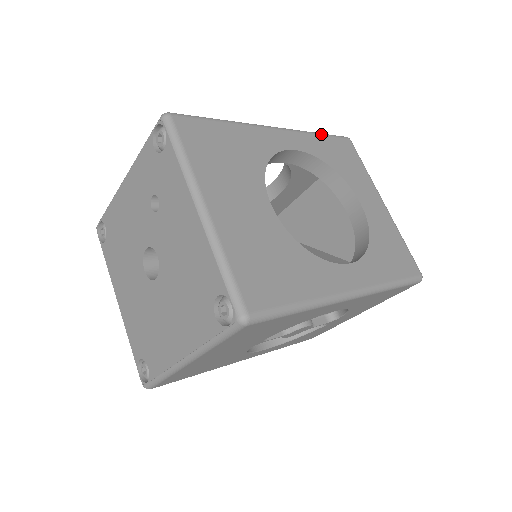
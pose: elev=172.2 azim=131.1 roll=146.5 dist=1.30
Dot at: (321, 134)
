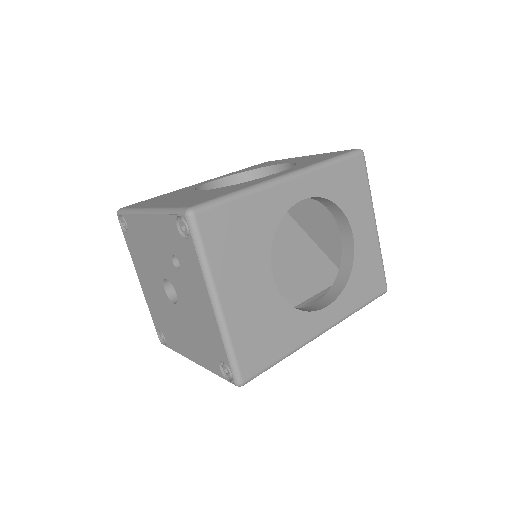
Dot at: (335, 162)
